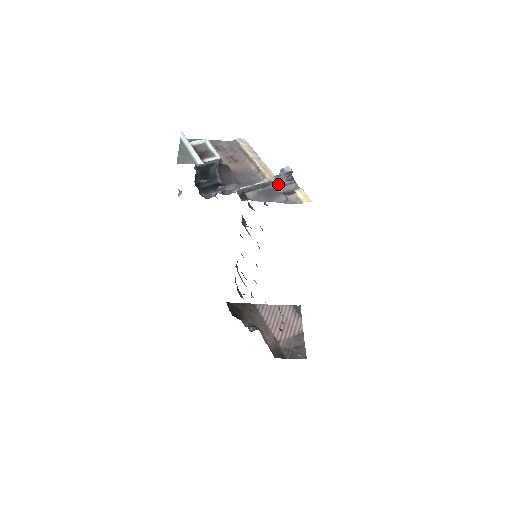
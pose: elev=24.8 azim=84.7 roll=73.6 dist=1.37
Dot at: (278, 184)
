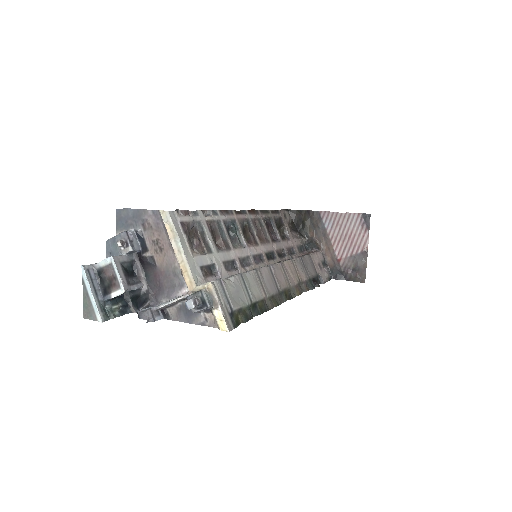
Dot at: occluded
